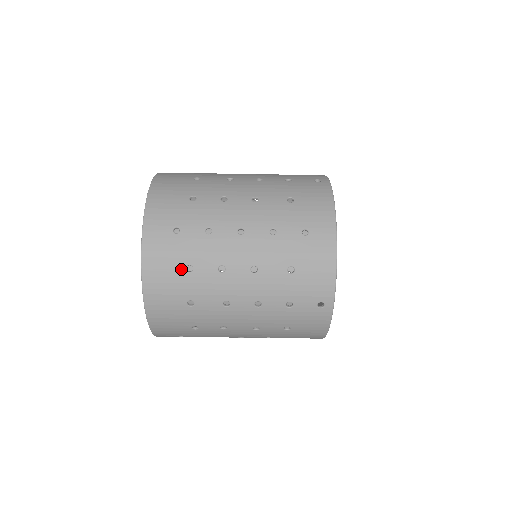
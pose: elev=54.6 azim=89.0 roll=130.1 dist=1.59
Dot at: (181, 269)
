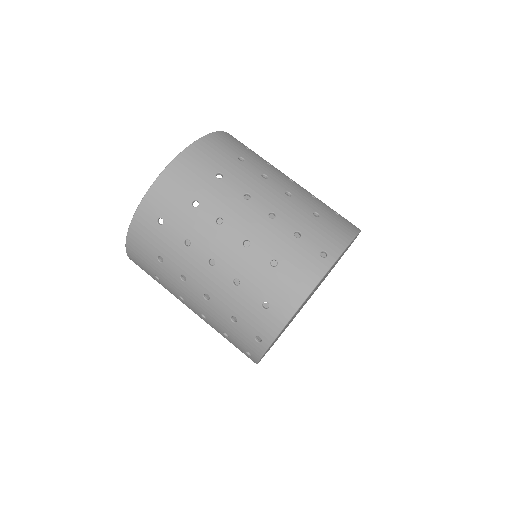
Dot at: (235, 155)
